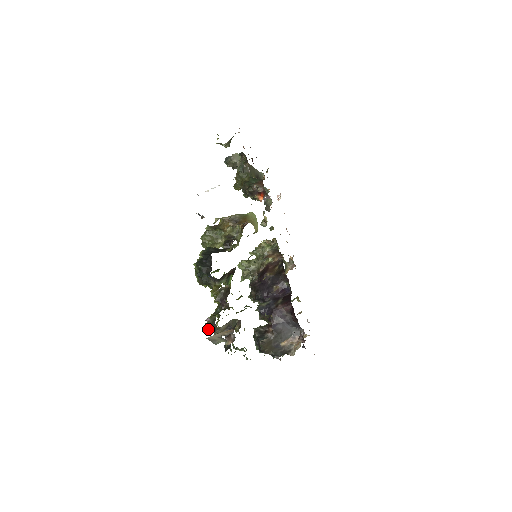
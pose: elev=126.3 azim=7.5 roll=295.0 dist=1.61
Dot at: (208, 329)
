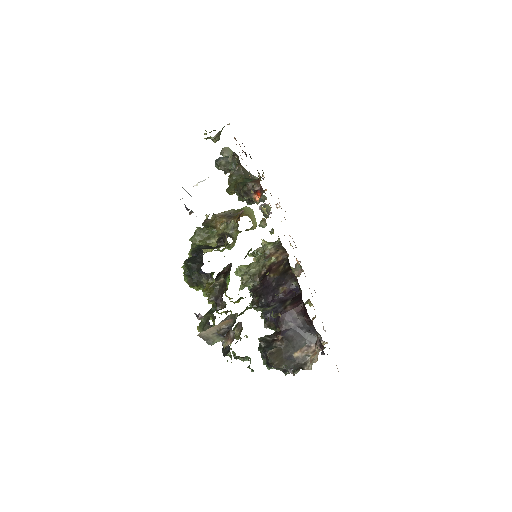
Dot at: occluded
